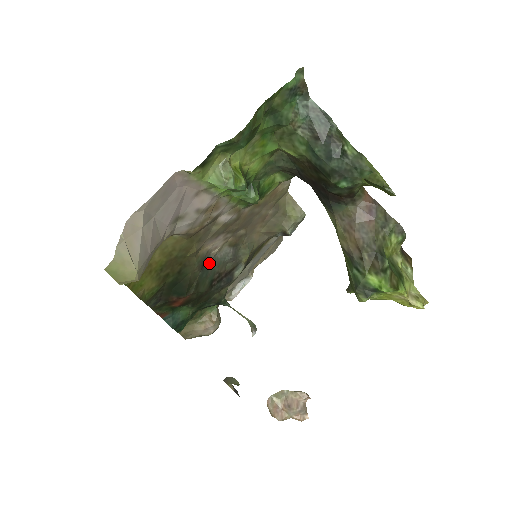
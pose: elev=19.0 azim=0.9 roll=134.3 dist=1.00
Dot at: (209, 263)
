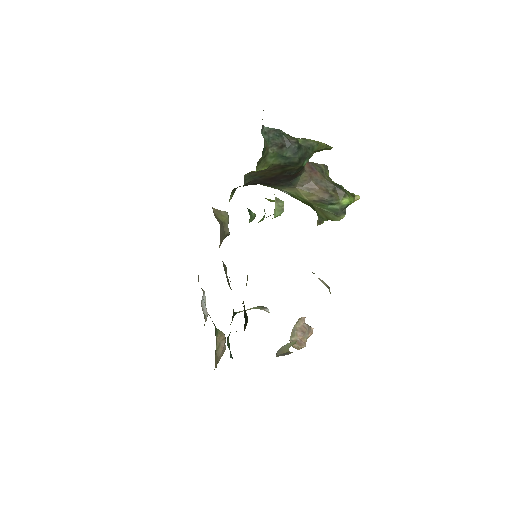
Dot at: occluded
